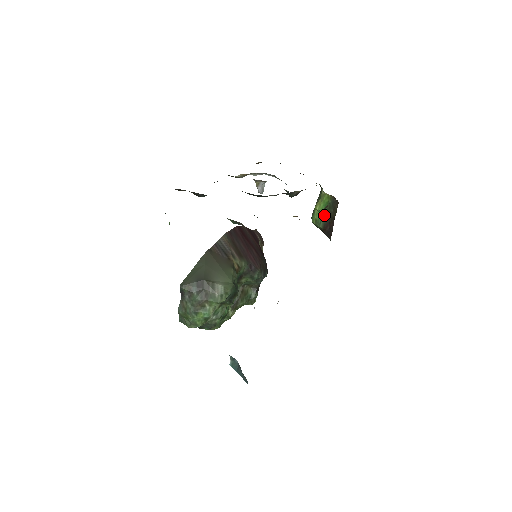
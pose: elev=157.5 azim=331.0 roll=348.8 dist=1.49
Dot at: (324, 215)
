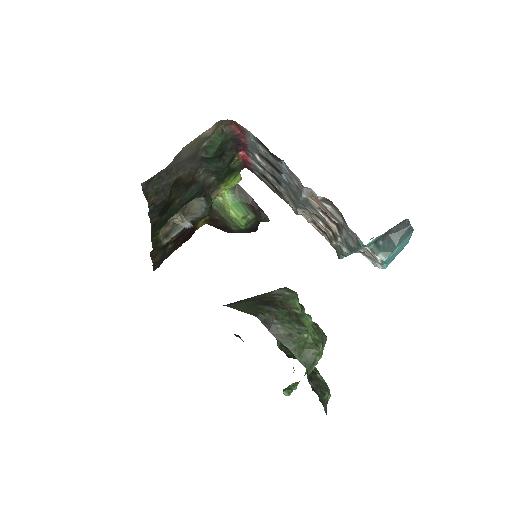
Dot at: (242, 205)
